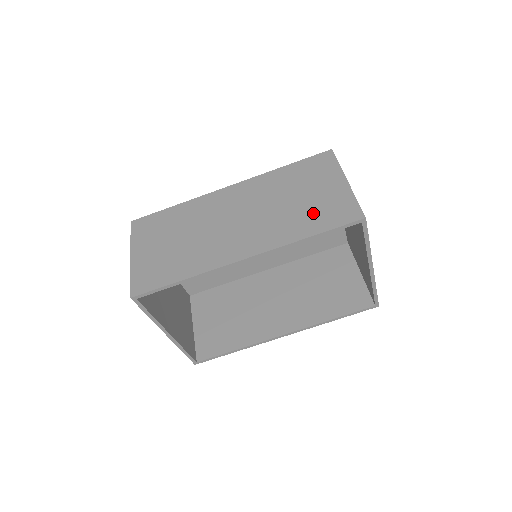
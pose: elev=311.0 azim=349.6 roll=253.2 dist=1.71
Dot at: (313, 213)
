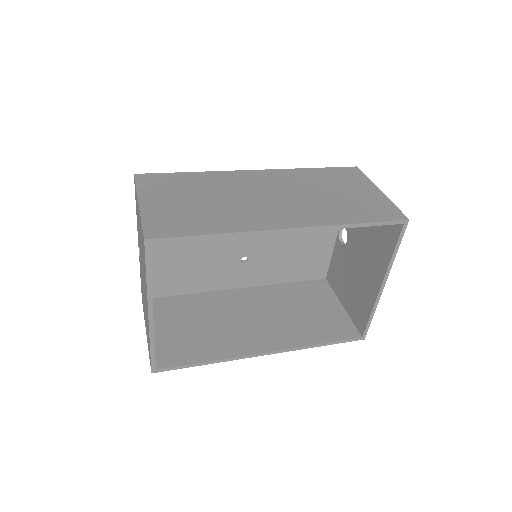
Dot at: (354, 206)
